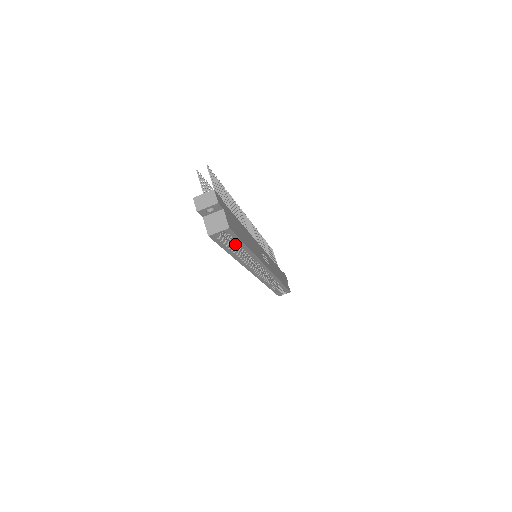
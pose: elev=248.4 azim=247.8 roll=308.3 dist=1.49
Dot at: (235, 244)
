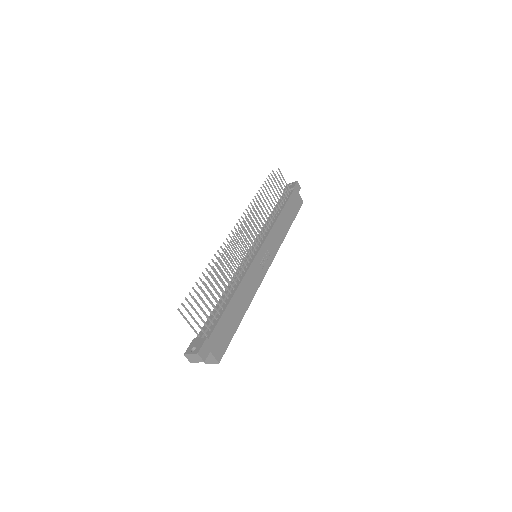
Dot at: occluded
